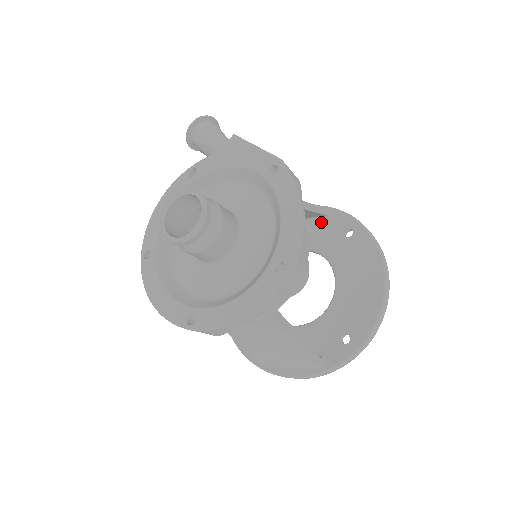
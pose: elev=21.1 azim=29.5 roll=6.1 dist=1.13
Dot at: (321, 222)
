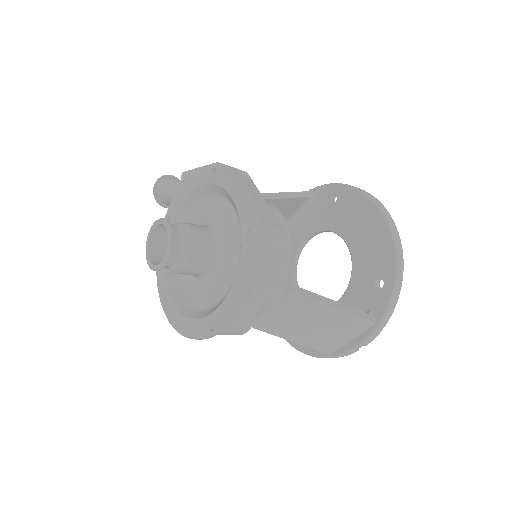
Dot at: (309, 206)
